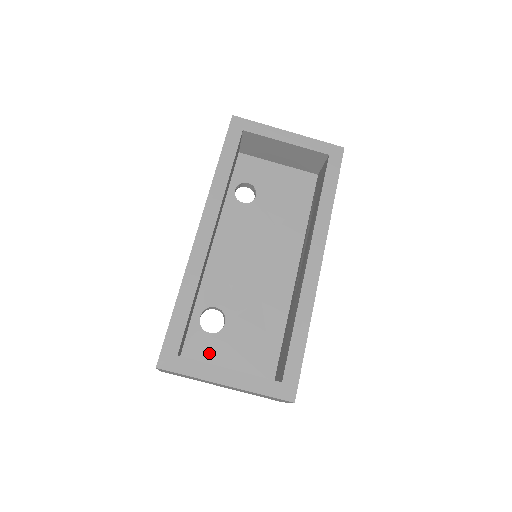
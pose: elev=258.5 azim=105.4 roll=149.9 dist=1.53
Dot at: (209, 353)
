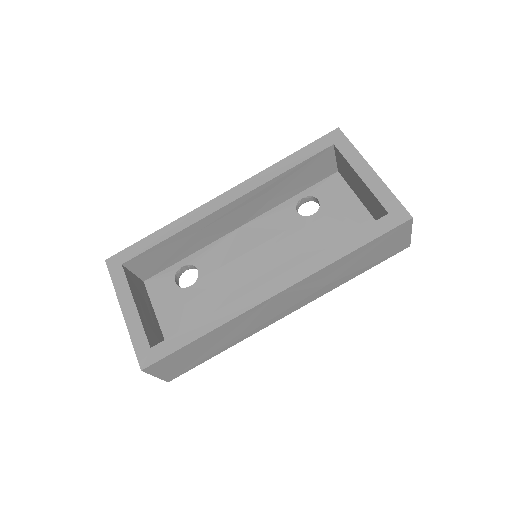
Dot at: (161, 295)
